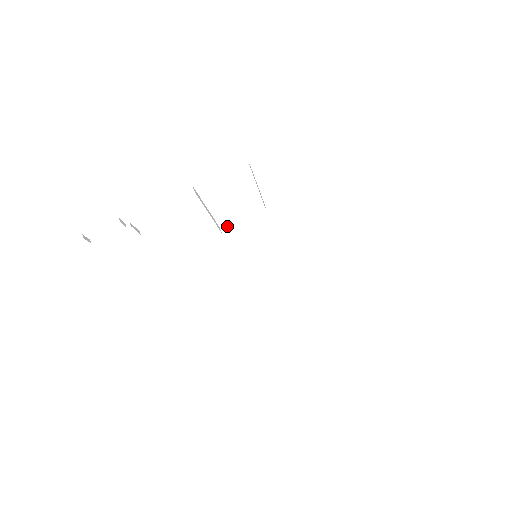
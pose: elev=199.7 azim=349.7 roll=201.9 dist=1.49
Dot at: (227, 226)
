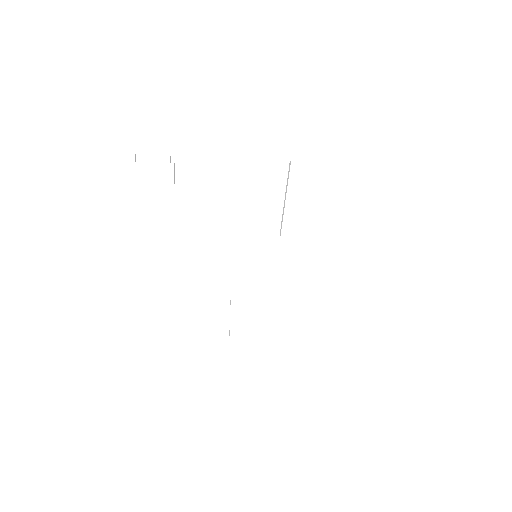
Dot at: (241, 233)
